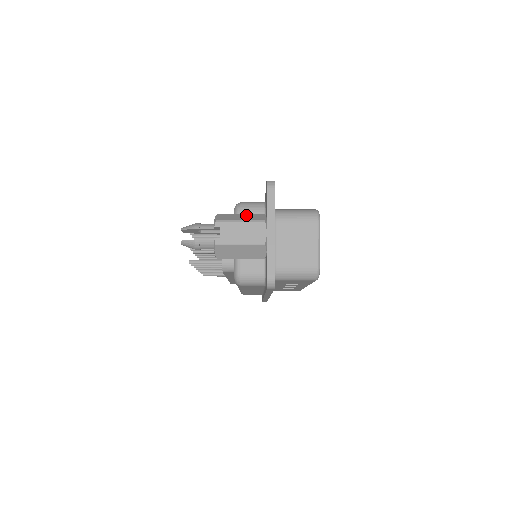
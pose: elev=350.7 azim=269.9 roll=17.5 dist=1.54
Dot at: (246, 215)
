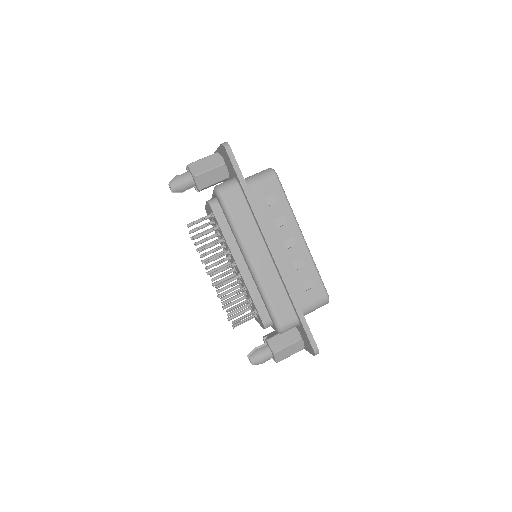
Dot at: (292, 347)
